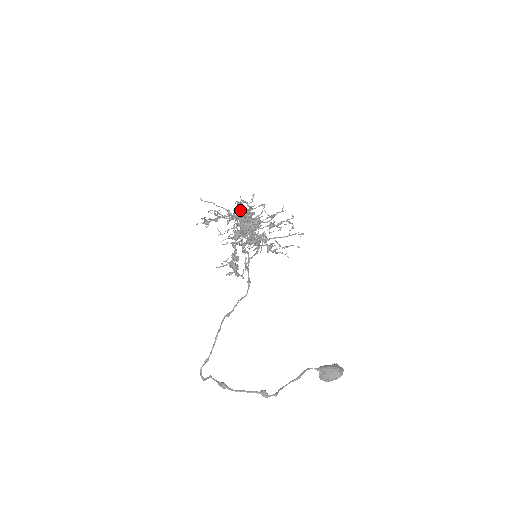
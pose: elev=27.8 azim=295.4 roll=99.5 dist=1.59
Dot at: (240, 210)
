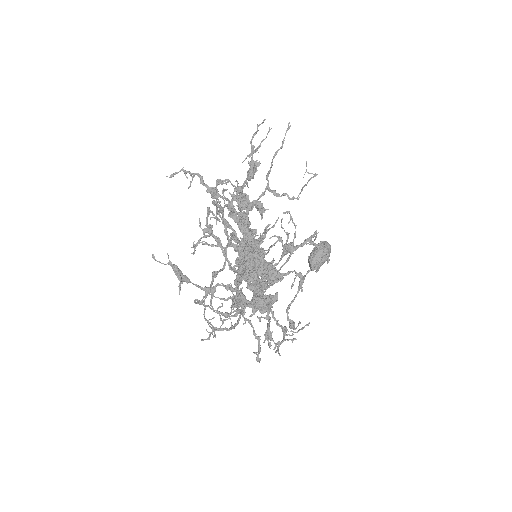
Dot at: (256, 304)
